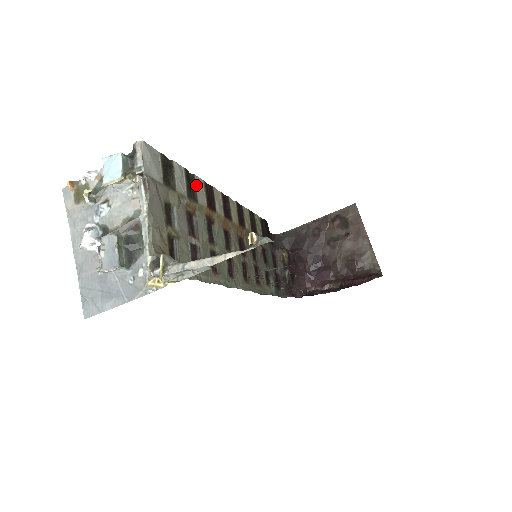
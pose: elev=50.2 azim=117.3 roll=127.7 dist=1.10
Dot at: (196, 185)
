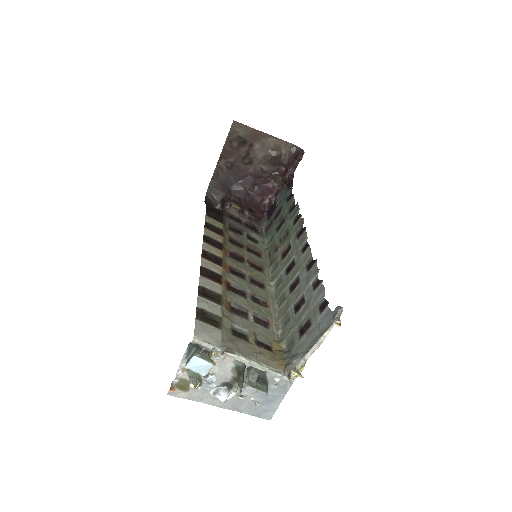
Dot at: (207, 288)
